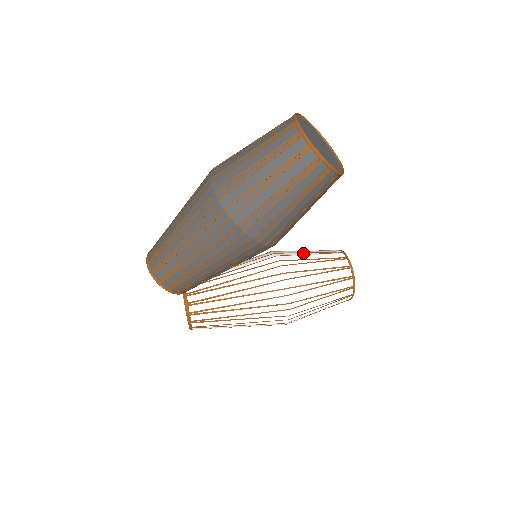
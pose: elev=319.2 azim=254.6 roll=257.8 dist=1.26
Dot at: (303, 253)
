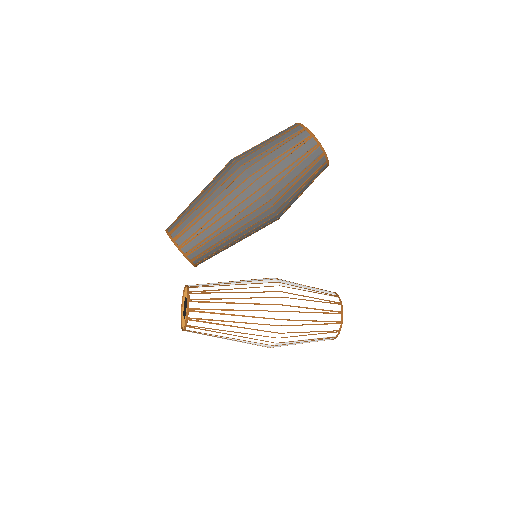
Dot at: occluded
